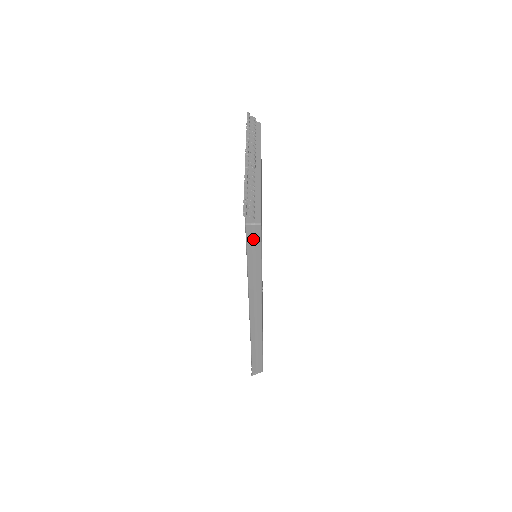
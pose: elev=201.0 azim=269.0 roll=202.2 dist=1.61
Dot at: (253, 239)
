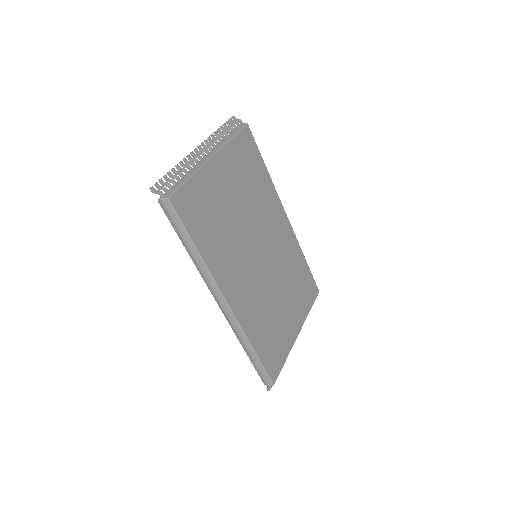
Dot at: (170, 215)
